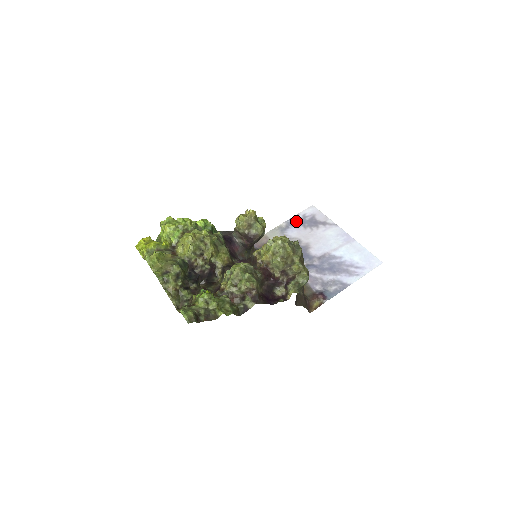
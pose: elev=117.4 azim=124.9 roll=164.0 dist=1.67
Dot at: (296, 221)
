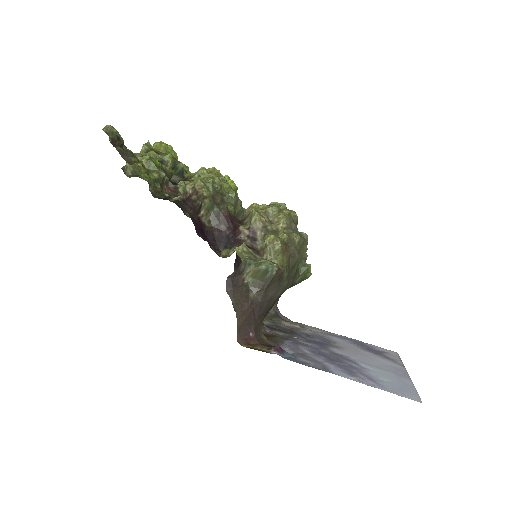
Dot at: (357, 341)
